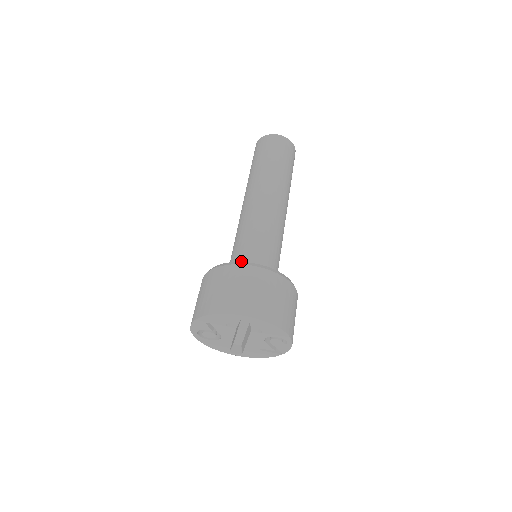
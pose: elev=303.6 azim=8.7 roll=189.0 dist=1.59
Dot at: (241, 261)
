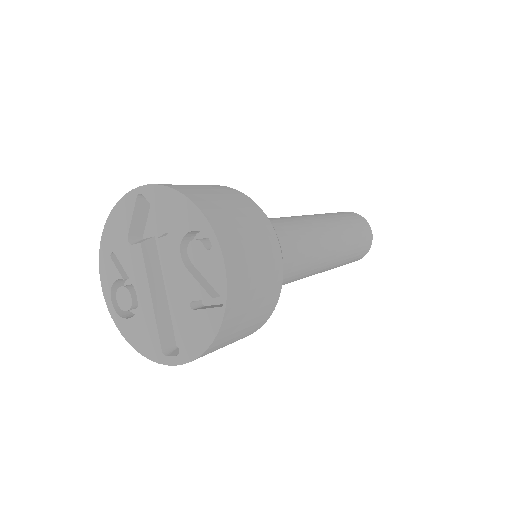
Dot at: occluded
